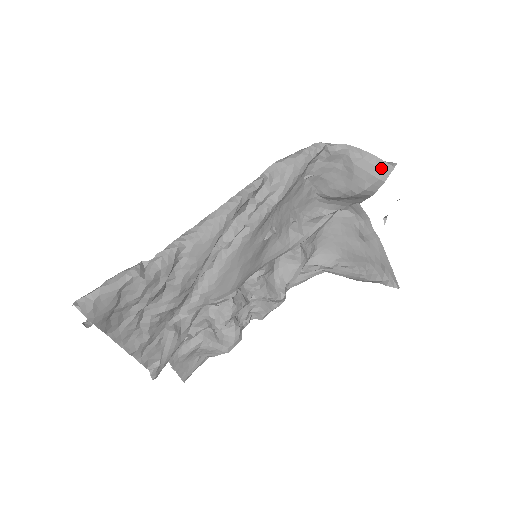
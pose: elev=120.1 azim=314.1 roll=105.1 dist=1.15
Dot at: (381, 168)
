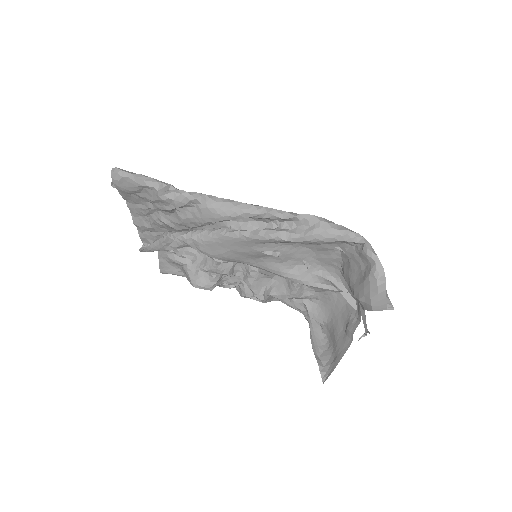
Dot at: (380, 300)
